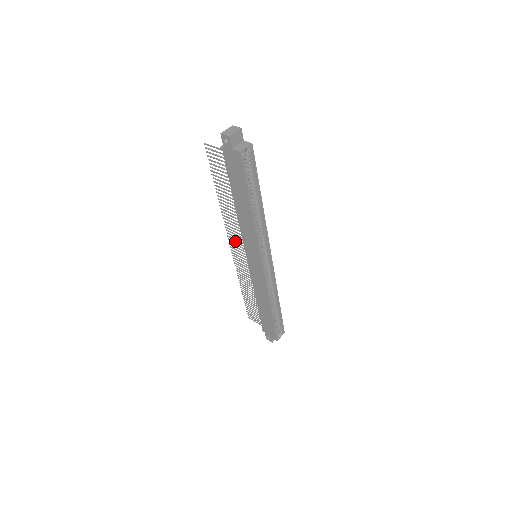
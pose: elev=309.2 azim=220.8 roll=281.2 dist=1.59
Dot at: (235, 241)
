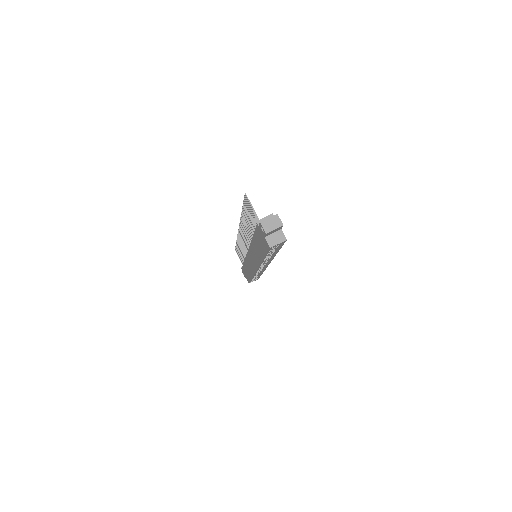
Dot at: occluded
